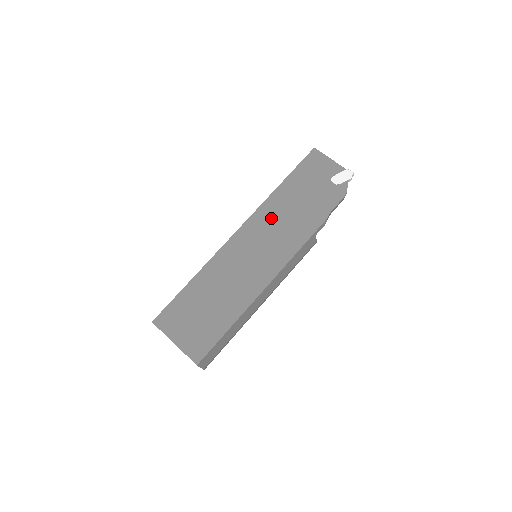
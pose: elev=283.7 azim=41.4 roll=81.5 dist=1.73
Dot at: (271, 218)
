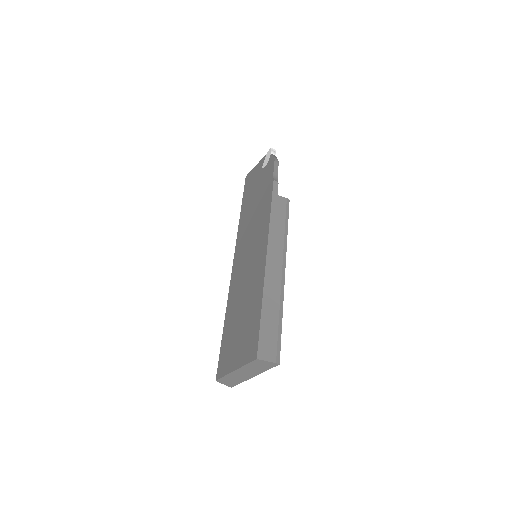
Dot at: (246, 228)
